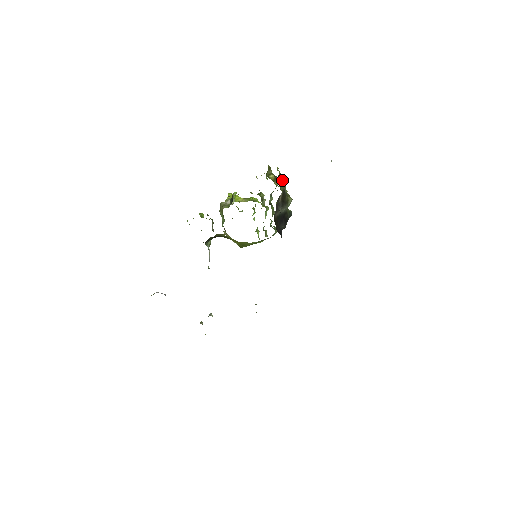
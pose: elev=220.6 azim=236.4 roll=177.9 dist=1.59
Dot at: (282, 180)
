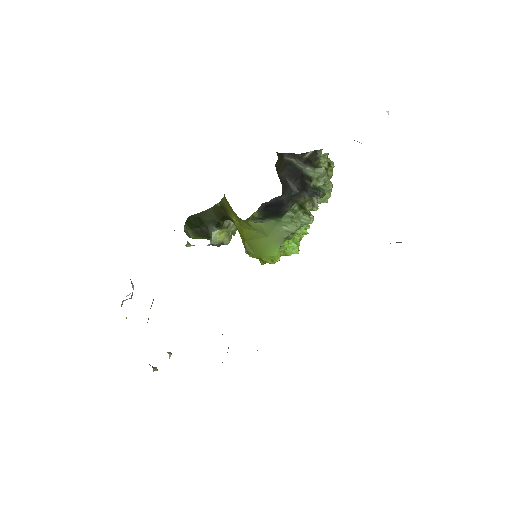
Dot at: (324, 154)
